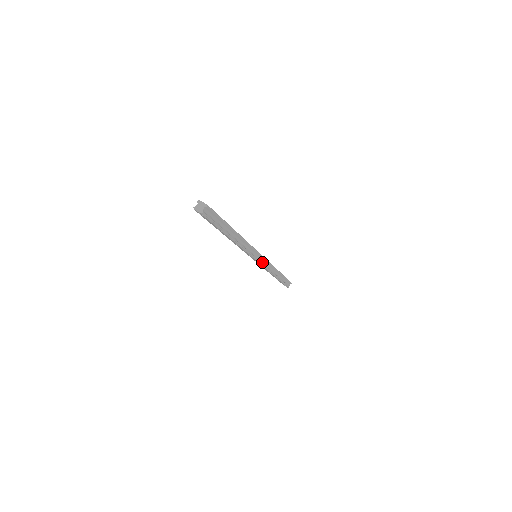
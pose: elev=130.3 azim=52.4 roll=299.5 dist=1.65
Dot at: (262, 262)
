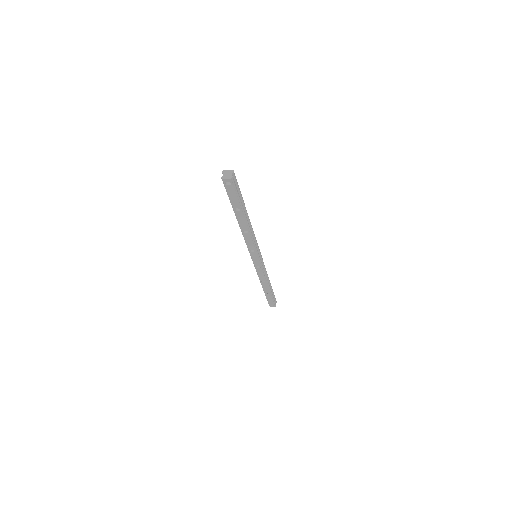
Dot at: (261, 263)
